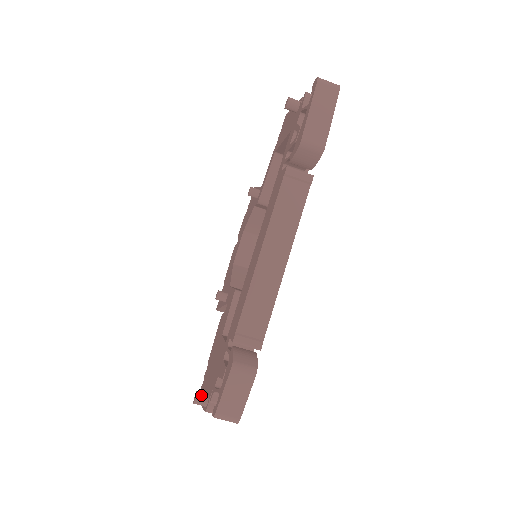
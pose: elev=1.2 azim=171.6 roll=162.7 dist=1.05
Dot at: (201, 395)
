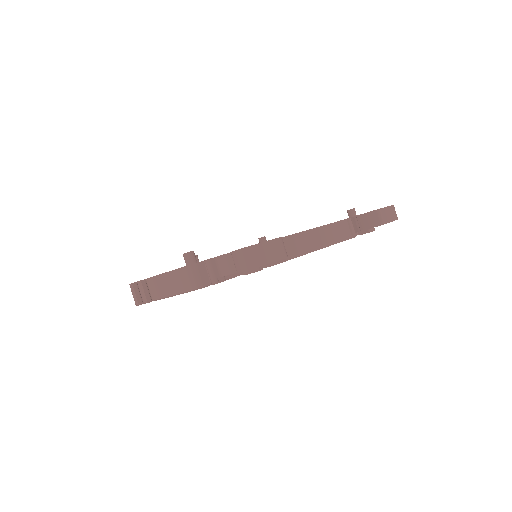
Dot at: occluded
